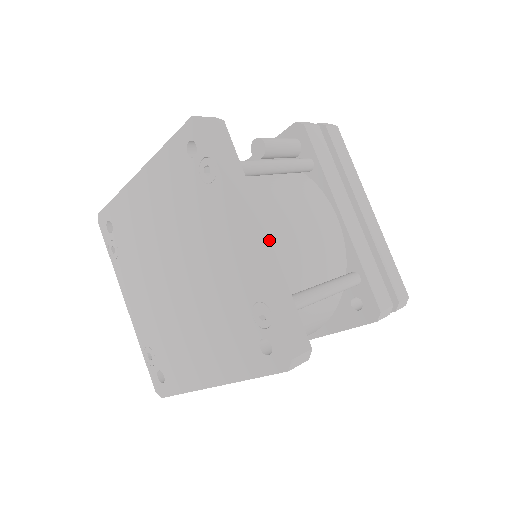
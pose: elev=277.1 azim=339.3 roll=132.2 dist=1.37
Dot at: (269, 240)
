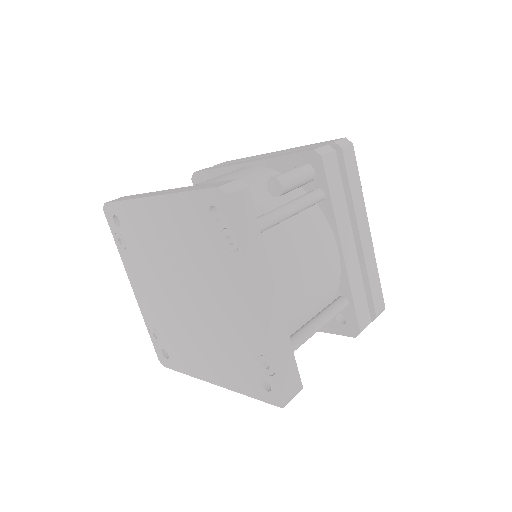
Dot at: (279, 303)
